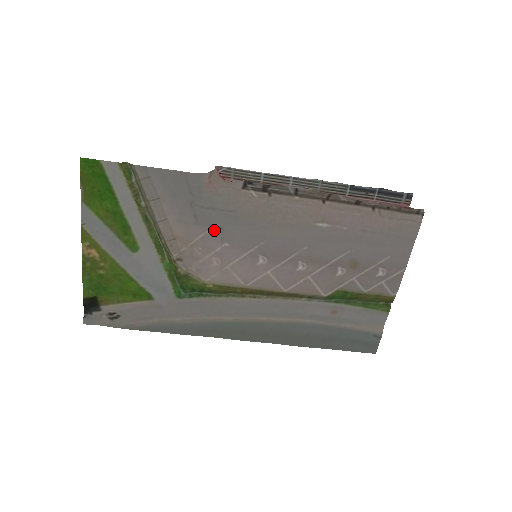
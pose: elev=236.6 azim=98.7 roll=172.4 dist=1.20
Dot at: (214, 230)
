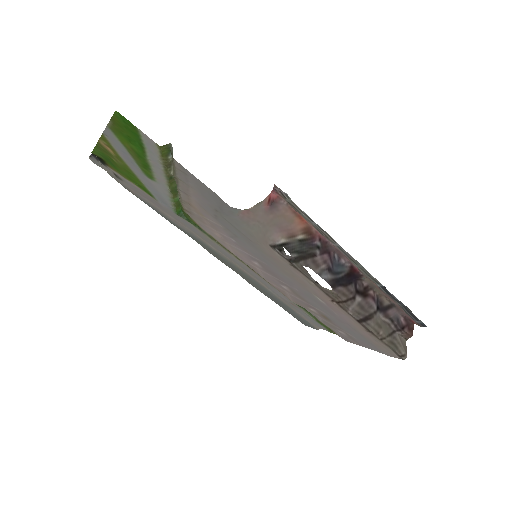
Dot at: (228, 230)
